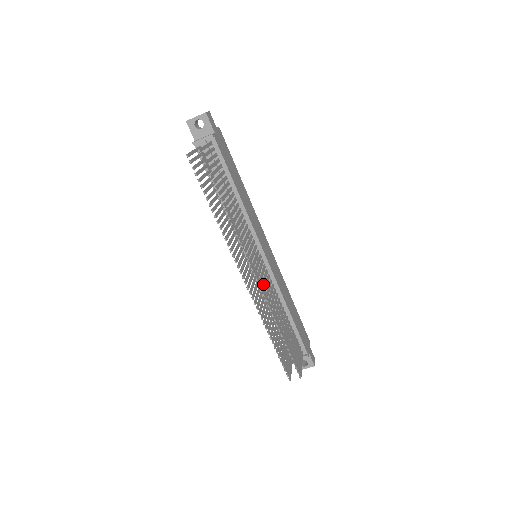
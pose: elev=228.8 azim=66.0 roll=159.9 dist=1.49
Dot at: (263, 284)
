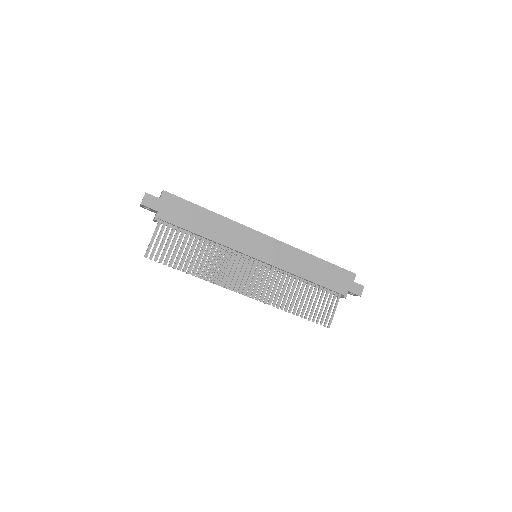
Dot at: (259, 290)
